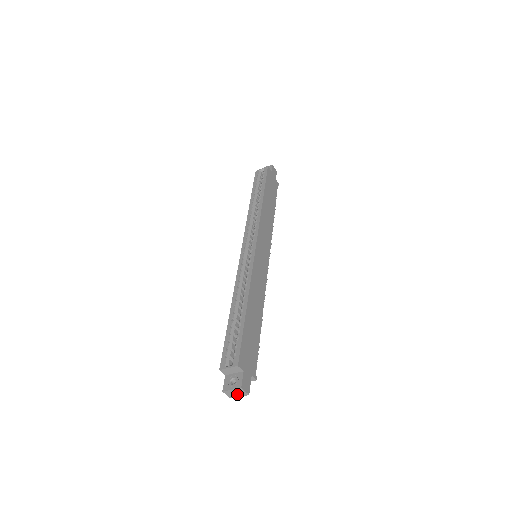
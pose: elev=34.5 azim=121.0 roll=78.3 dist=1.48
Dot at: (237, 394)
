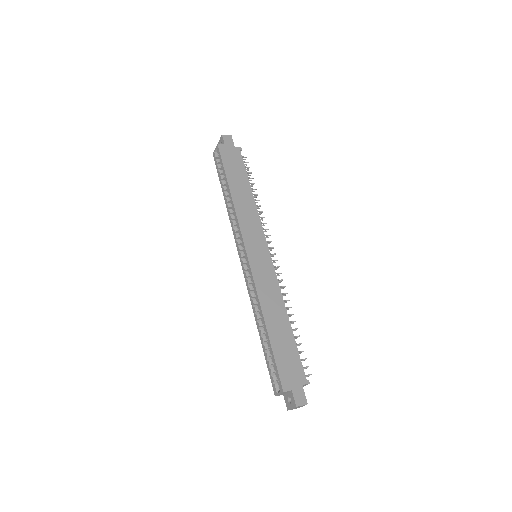
Dot at: (299, 407)
